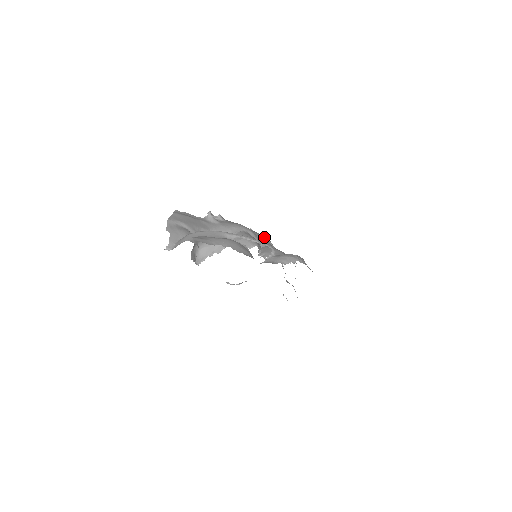
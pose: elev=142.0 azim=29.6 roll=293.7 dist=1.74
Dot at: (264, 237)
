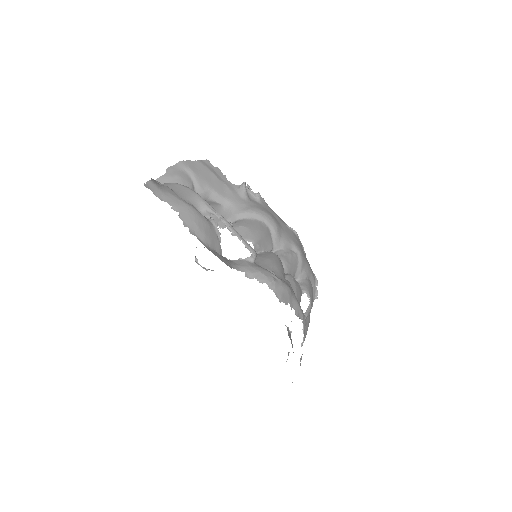
Dot at: (294, 246)
